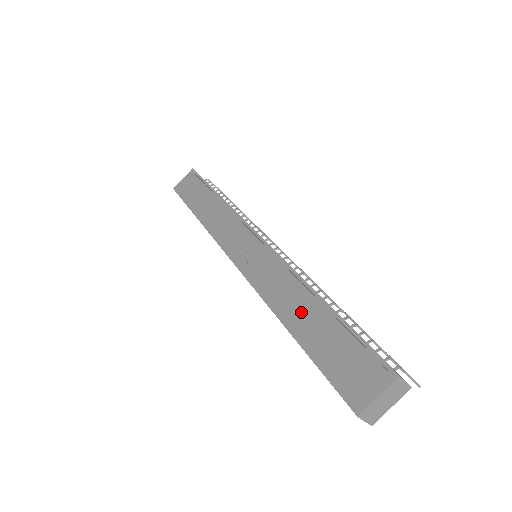
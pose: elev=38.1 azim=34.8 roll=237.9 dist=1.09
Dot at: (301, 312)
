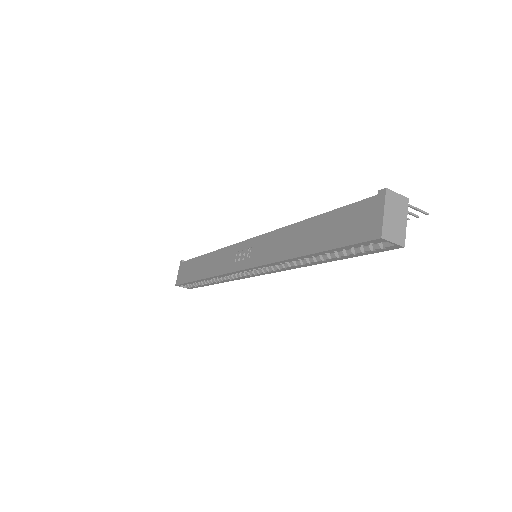
Dot at: (302, 237)
